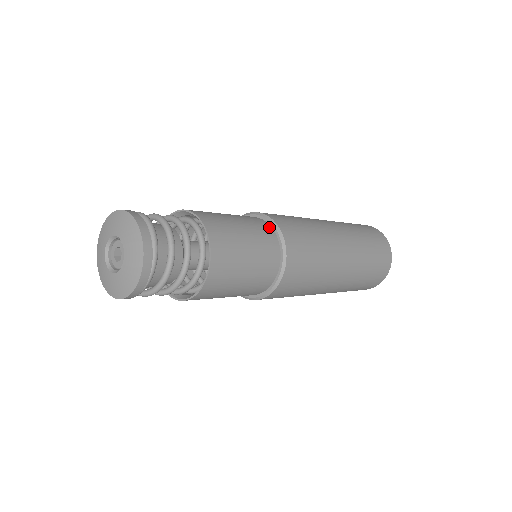
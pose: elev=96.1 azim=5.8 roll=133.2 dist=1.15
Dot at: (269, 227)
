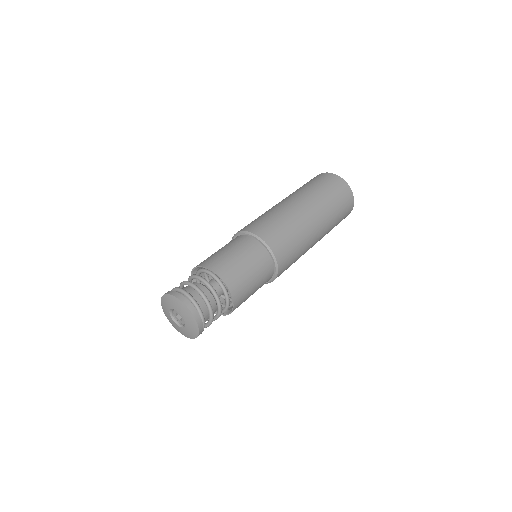
Dot at: (262, 248)
